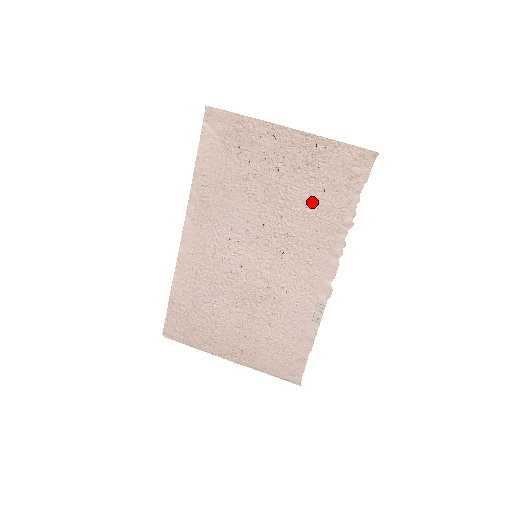
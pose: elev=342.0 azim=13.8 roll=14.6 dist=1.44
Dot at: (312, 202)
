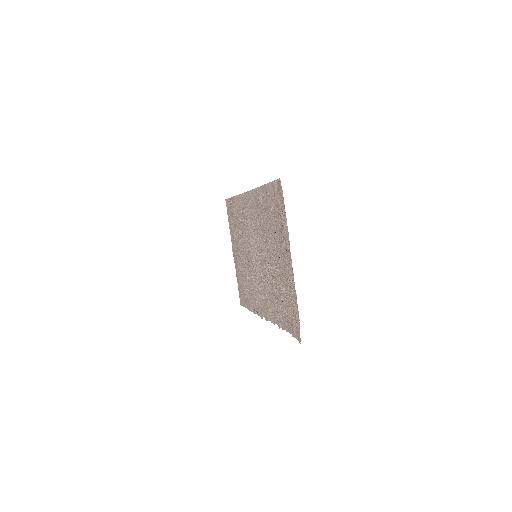
Dot at: (278, 293)
